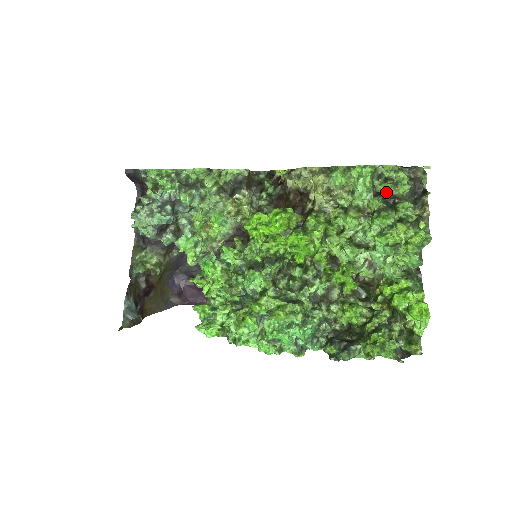
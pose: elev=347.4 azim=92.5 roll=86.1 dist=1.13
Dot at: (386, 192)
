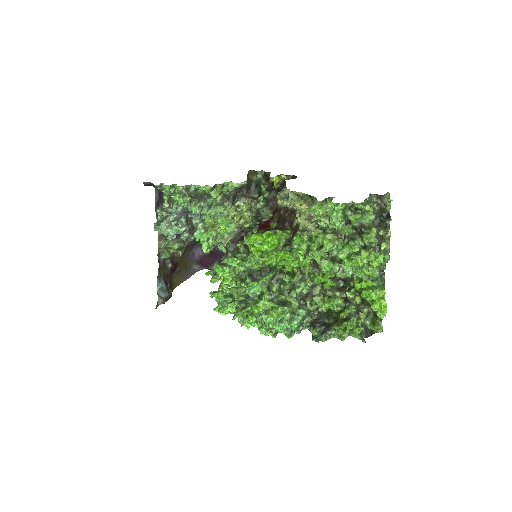
Dot at: (355, 222)
